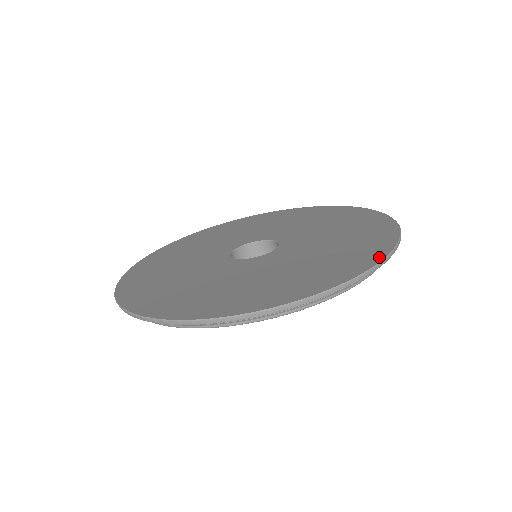
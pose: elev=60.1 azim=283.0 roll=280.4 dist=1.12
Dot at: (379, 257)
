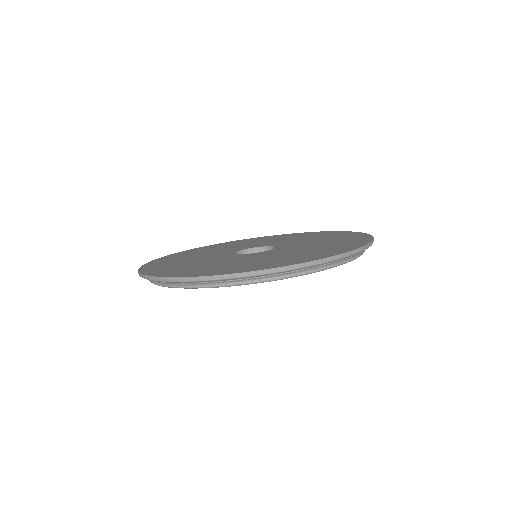
Dot at: (361, 245)
